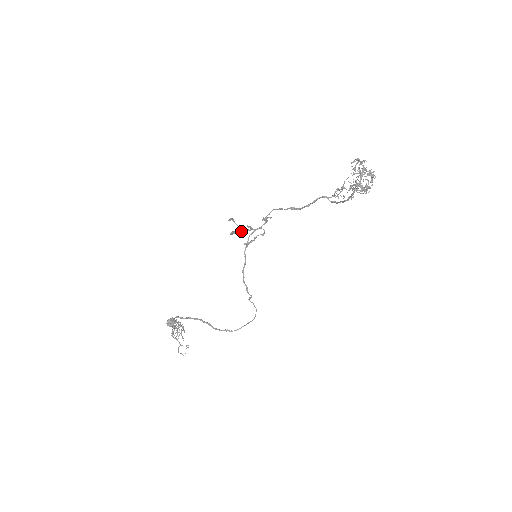
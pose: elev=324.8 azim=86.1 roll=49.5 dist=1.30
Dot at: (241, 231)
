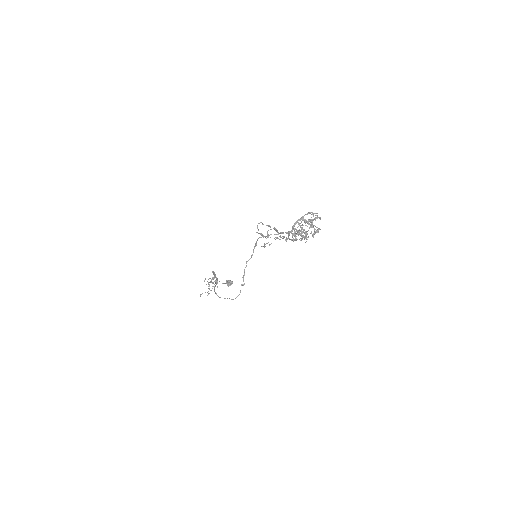
Dot at: (258, 233)
